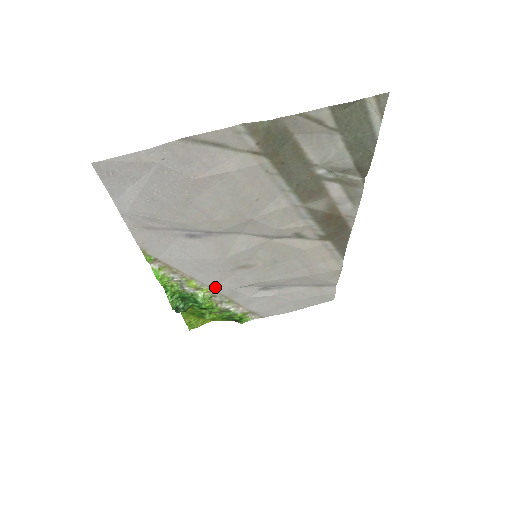
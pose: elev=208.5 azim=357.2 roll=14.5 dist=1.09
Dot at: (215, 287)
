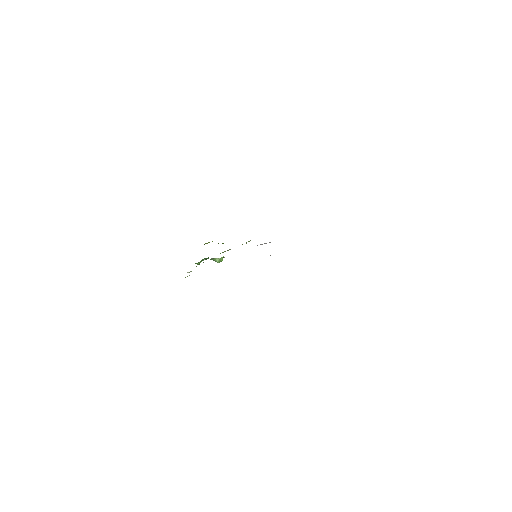
Dot at: occluded
